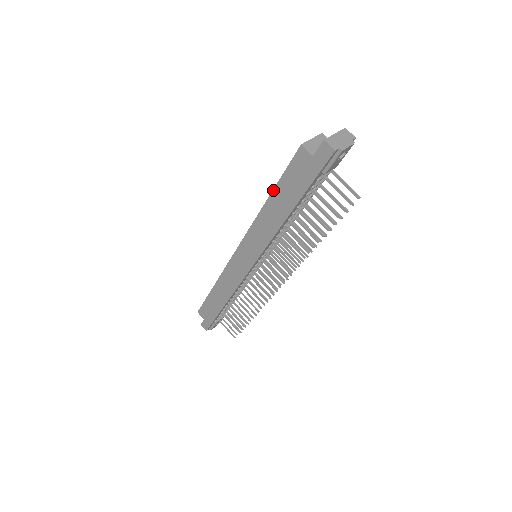
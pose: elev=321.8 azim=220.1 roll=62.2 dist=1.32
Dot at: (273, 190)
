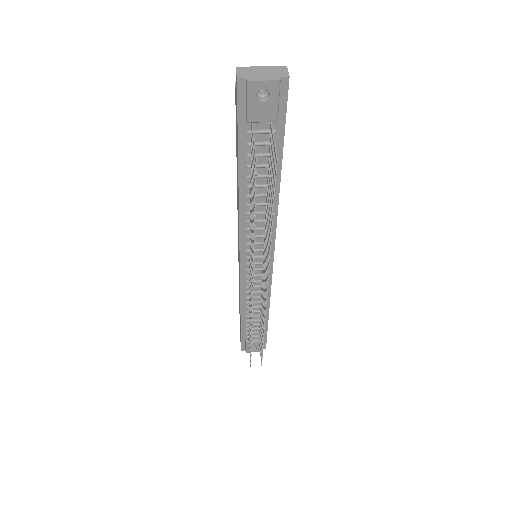
Dot at: (236, 153)
